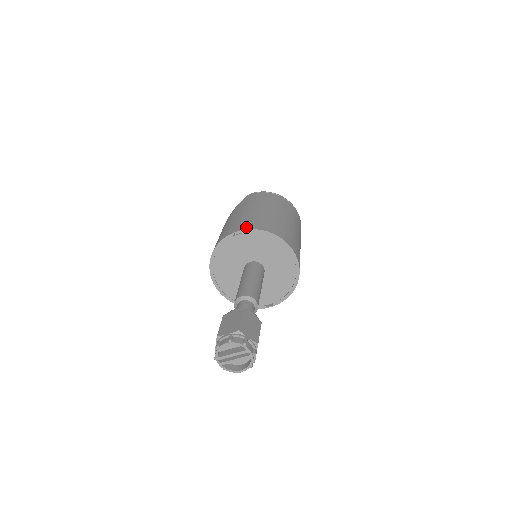
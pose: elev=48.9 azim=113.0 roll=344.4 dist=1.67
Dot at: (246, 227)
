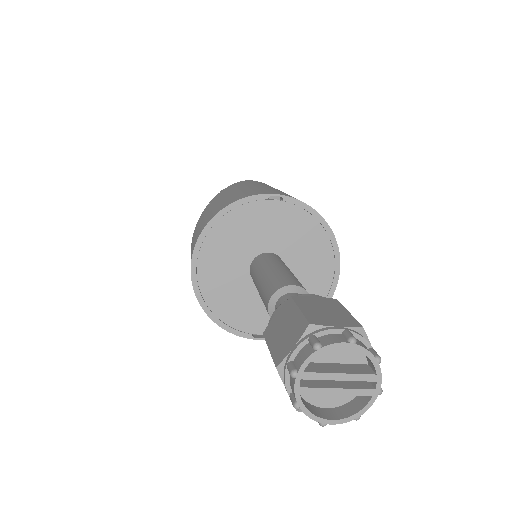
Dot at: (290, 196)
